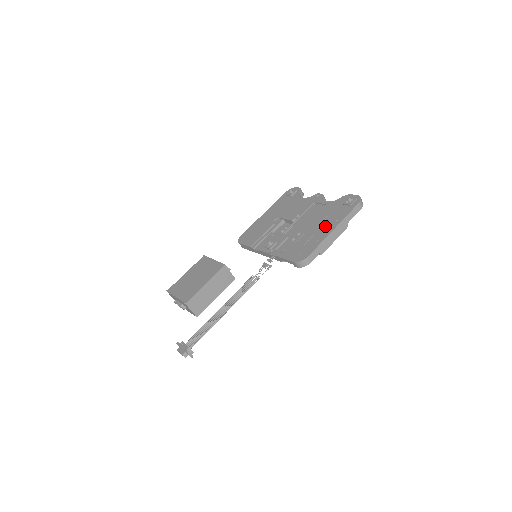
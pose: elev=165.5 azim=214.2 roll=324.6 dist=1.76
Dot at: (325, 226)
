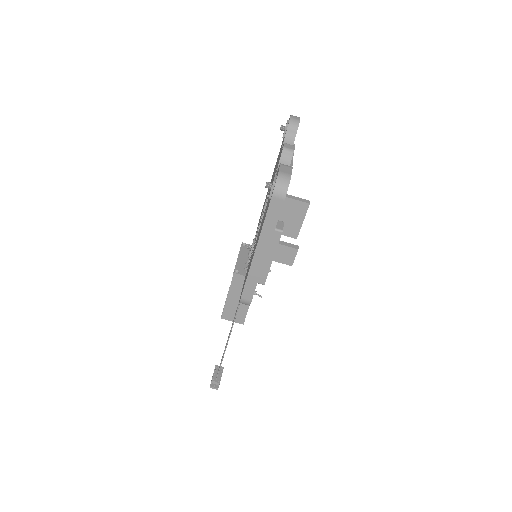
Dot at: occluded
